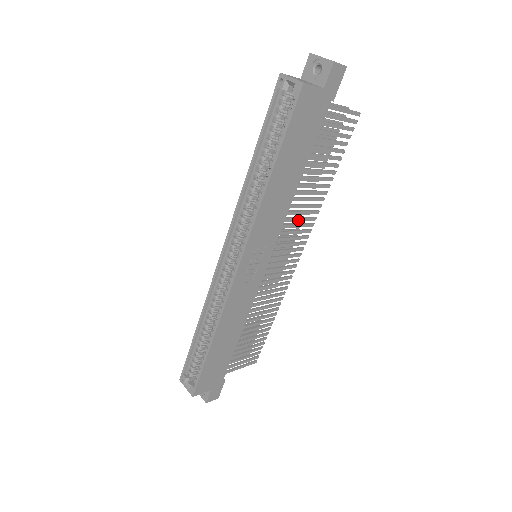
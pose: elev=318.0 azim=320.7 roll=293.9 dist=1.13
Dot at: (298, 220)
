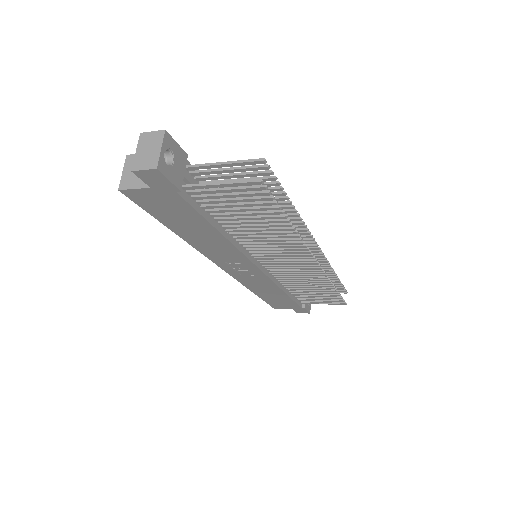
Dot at: (273, 247)
